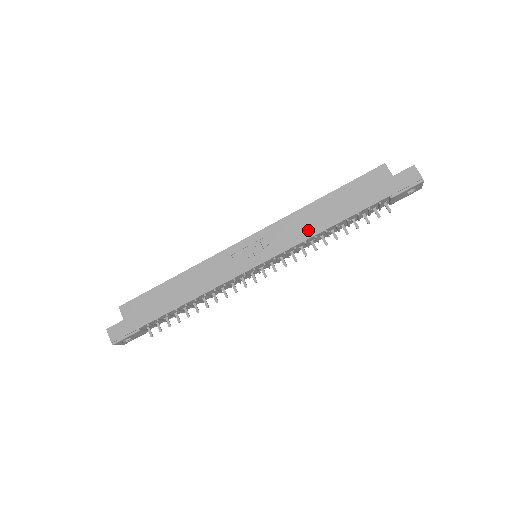
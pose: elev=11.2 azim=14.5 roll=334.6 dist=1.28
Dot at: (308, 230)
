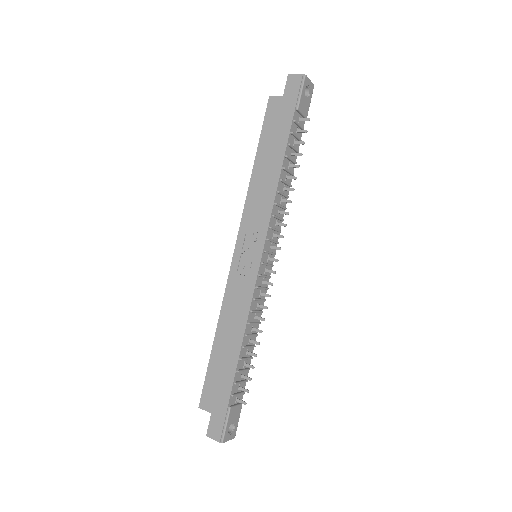
Dot at: (268, 194)
